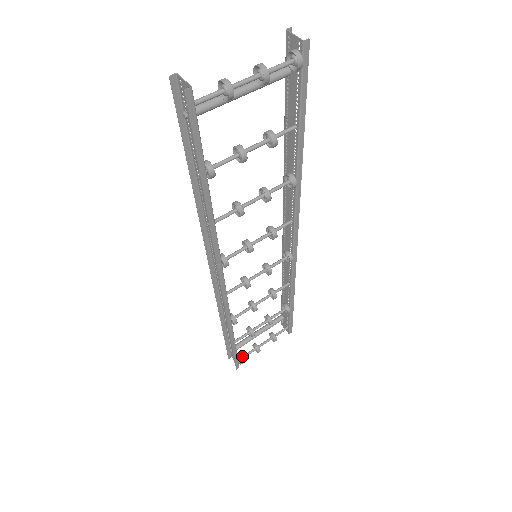
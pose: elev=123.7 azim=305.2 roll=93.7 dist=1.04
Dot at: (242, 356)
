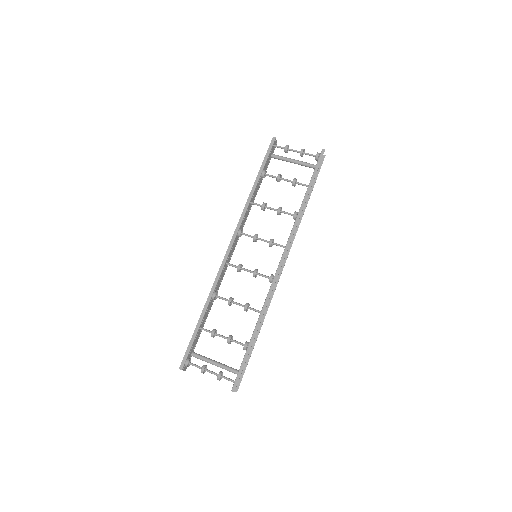
Dot at: (192, 363)
